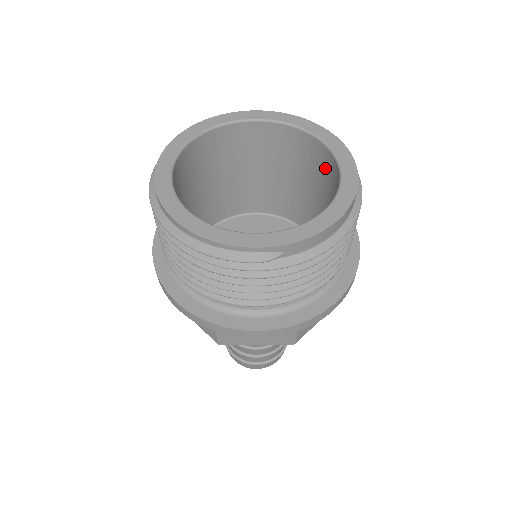
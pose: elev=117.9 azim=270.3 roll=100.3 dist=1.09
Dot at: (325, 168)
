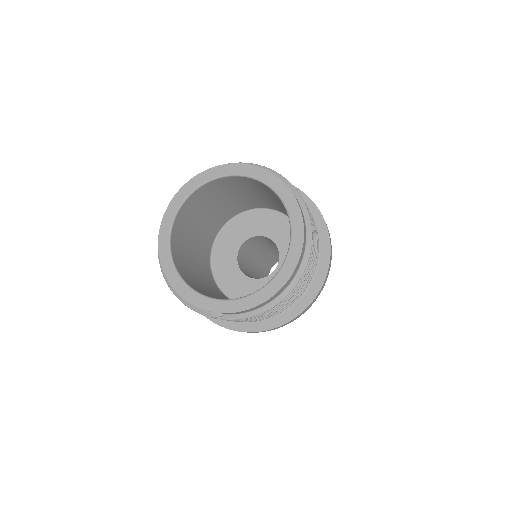
Dot at: occluded
